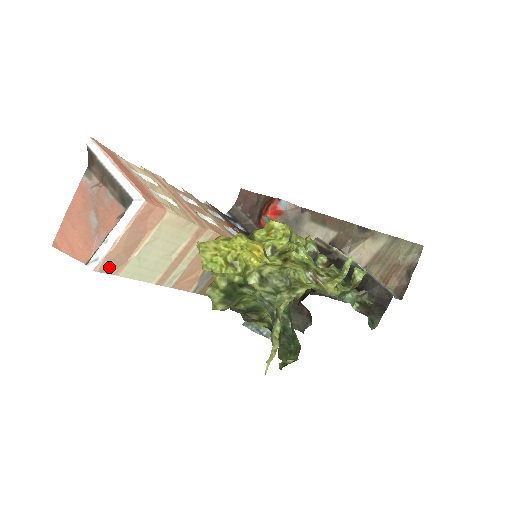
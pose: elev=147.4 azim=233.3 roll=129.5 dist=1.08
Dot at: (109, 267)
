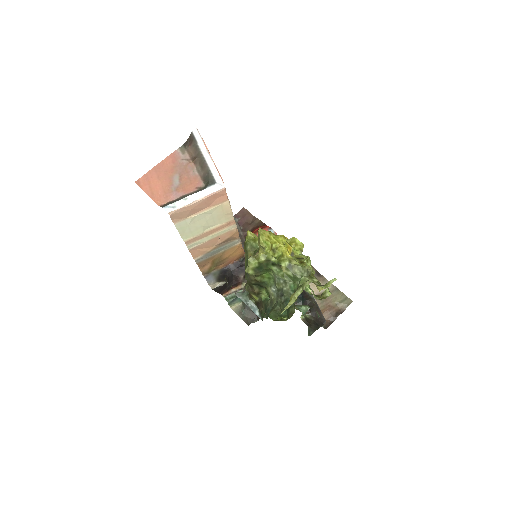
Dot at: (176, 216)
